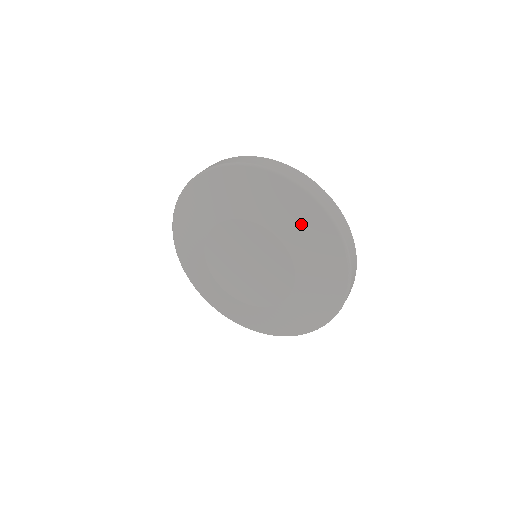
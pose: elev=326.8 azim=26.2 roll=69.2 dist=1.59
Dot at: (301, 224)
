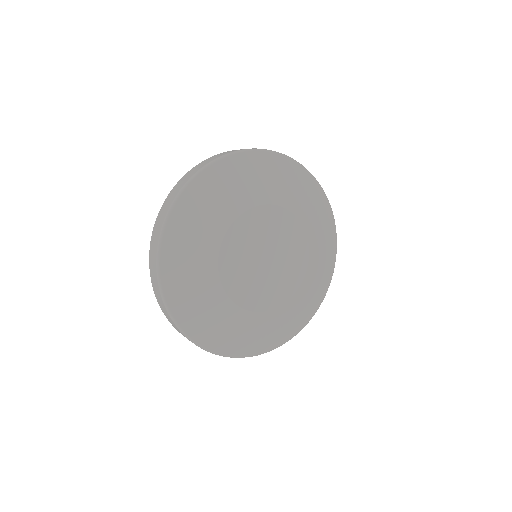
Dot at: (257, 177)
